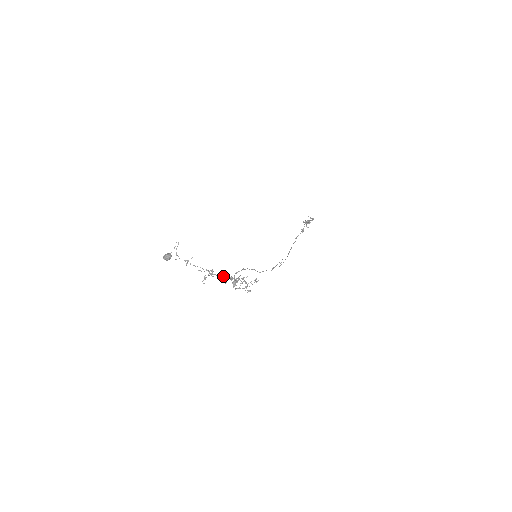
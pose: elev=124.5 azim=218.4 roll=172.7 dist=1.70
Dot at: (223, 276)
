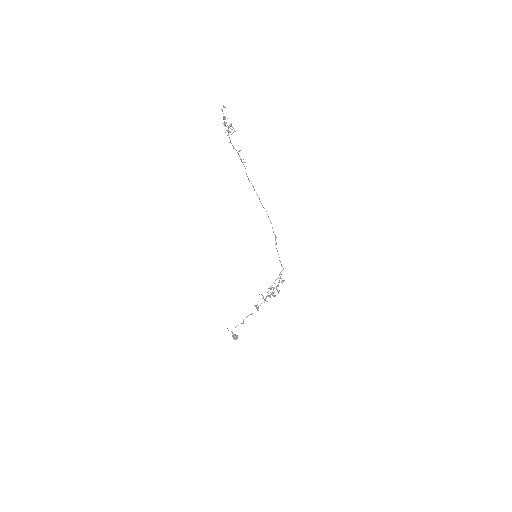
Dot at: (264, 300)
